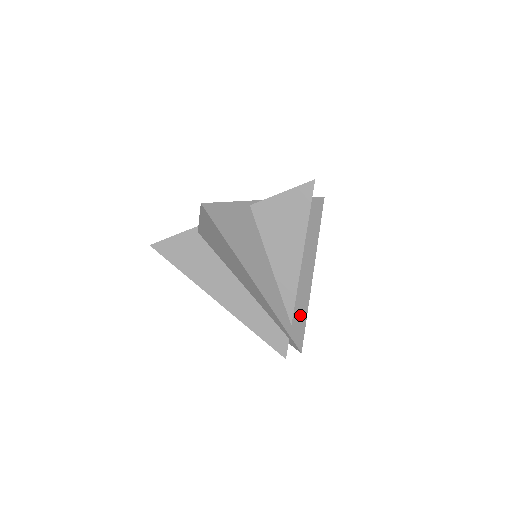
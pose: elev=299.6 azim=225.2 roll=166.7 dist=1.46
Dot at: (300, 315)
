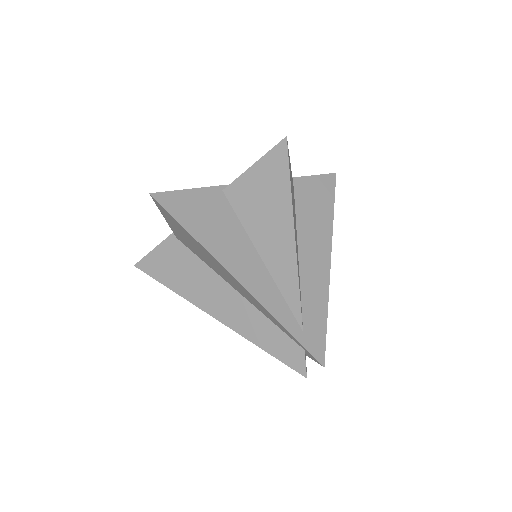
Dot at: (316, 317)
